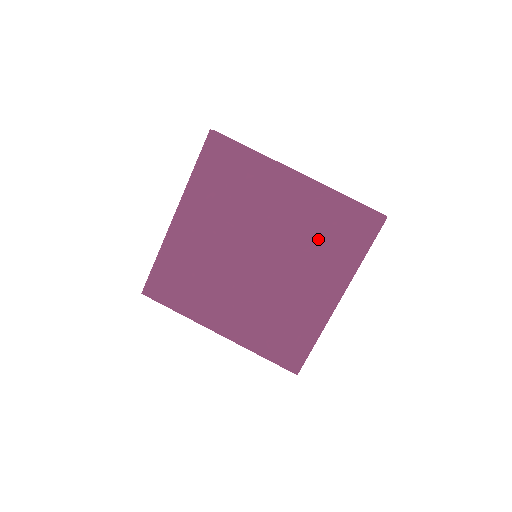
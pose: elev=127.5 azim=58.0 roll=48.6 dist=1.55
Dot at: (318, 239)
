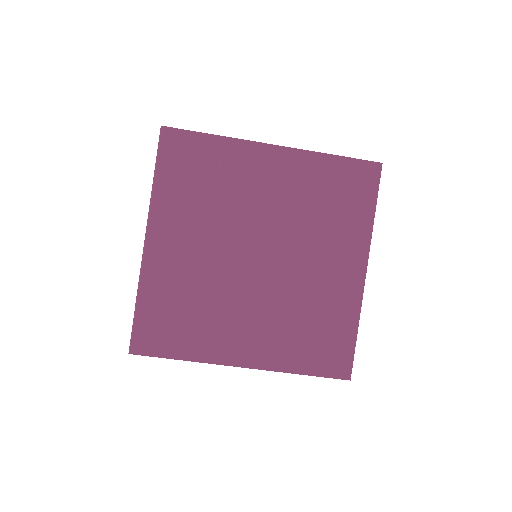
Dot at: (320, 210)
